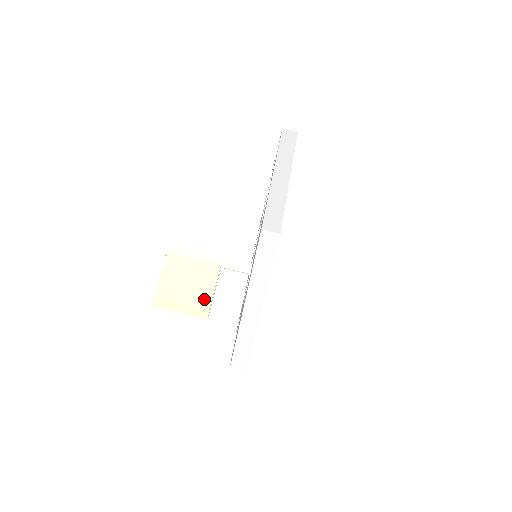
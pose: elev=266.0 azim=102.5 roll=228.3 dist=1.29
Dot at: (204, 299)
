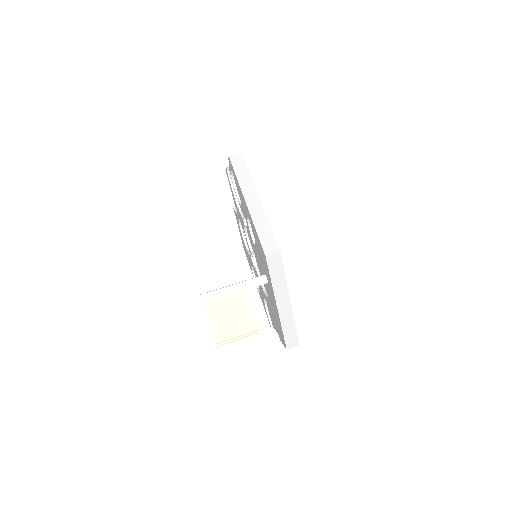
Dot at: (250, 323)
